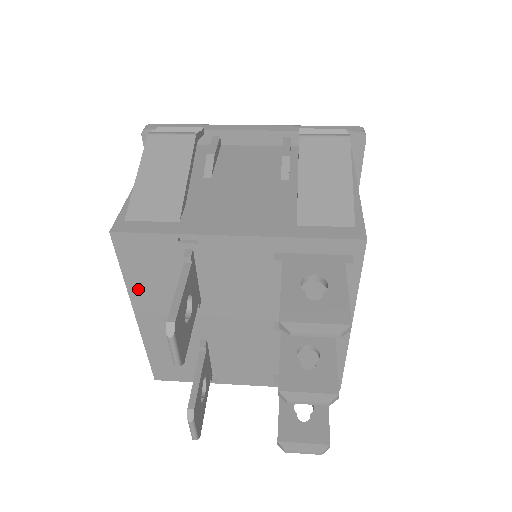
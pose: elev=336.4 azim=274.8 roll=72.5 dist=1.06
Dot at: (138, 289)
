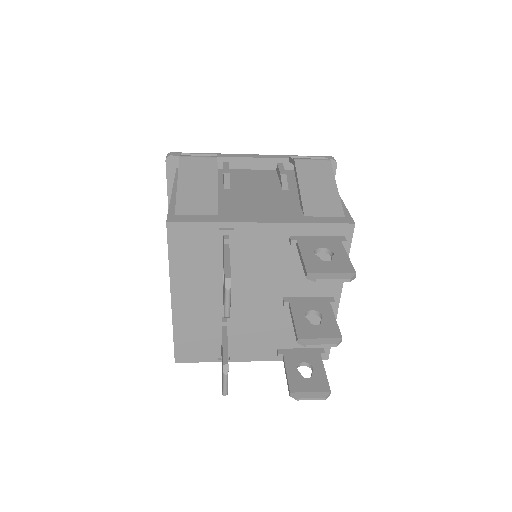
Dot at: (179, 272)
